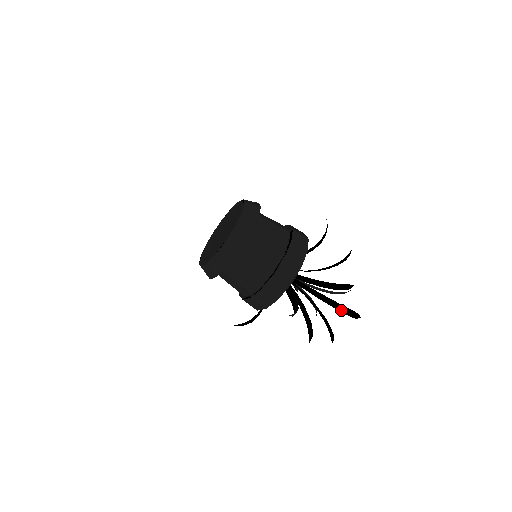
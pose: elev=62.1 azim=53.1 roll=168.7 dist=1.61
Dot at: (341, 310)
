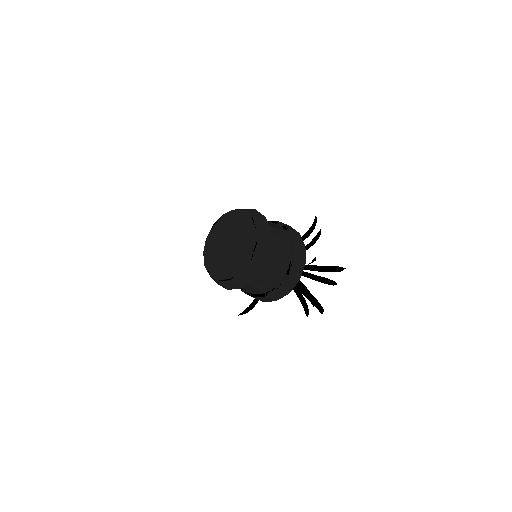
Dot at: (321, 281)
